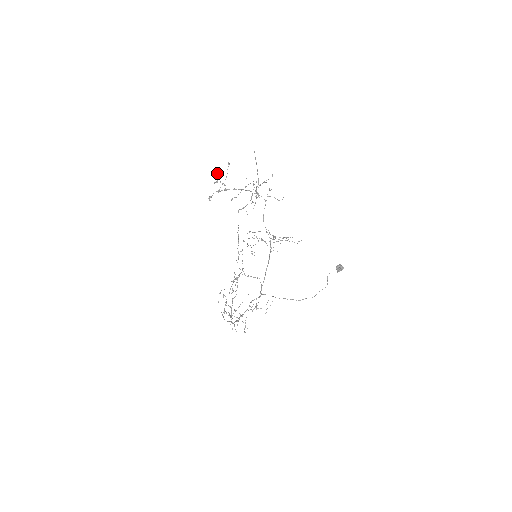
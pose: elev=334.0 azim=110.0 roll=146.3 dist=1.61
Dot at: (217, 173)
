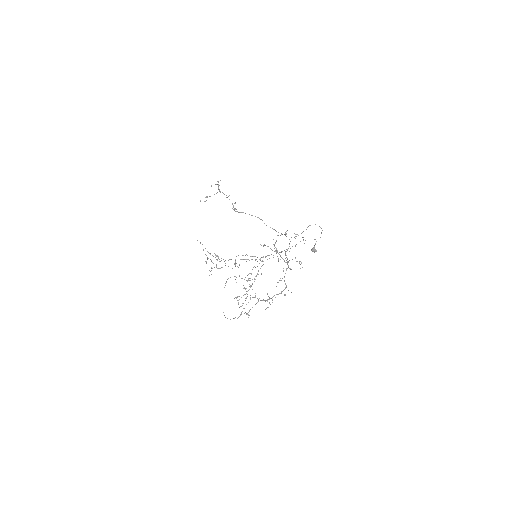
Dot at: occluded
